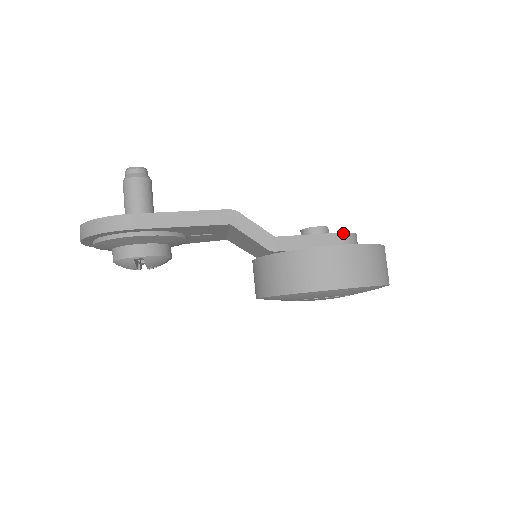
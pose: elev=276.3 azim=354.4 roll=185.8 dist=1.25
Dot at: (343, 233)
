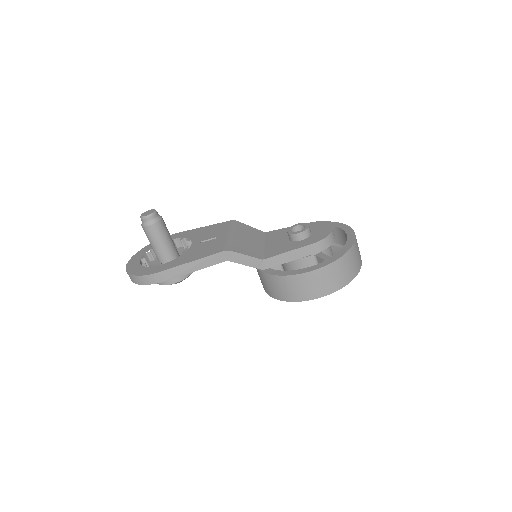
Dot at: (317, 242)
